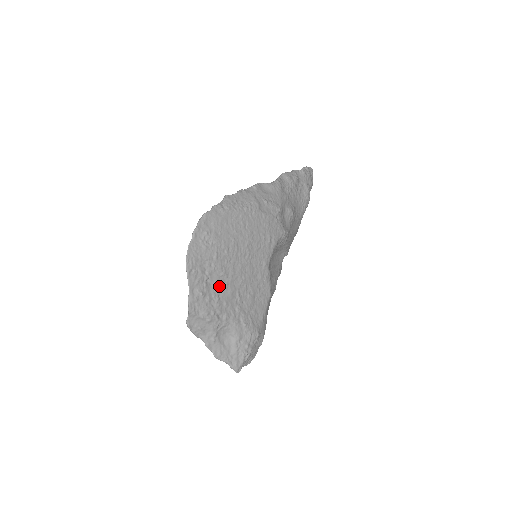
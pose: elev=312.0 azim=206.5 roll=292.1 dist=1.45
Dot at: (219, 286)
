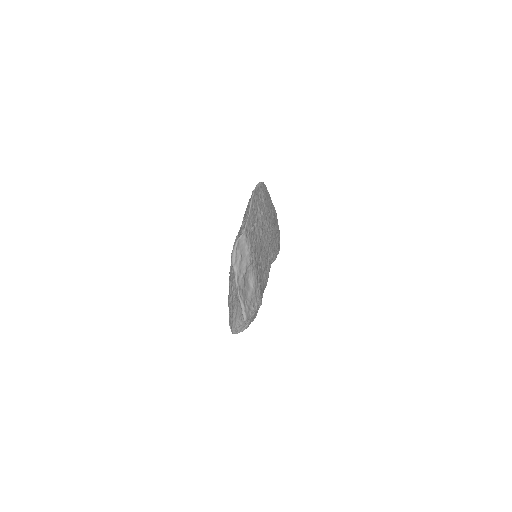
Dot at: (257, 236)
